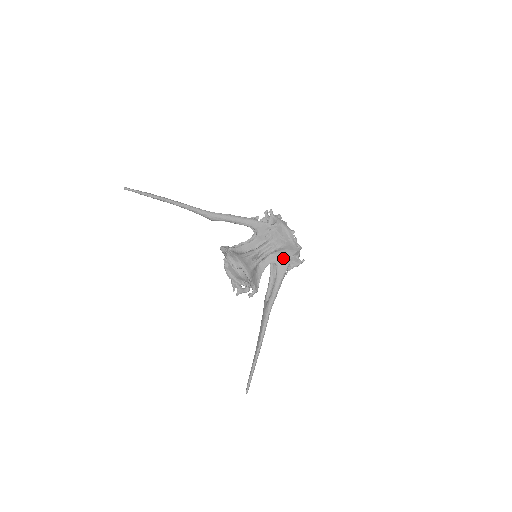
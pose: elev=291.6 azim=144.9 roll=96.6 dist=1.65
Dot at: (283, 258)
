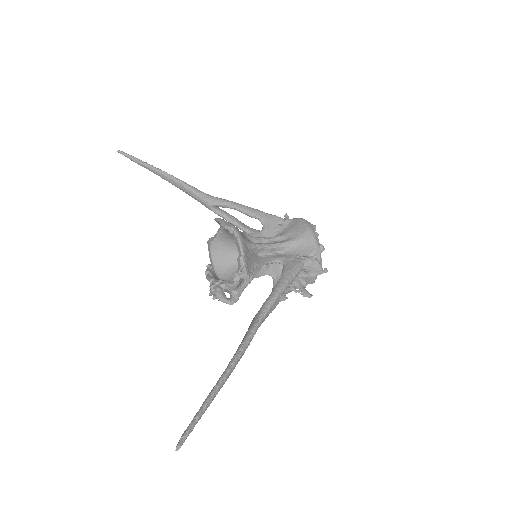
Dot at: (295, 257)
